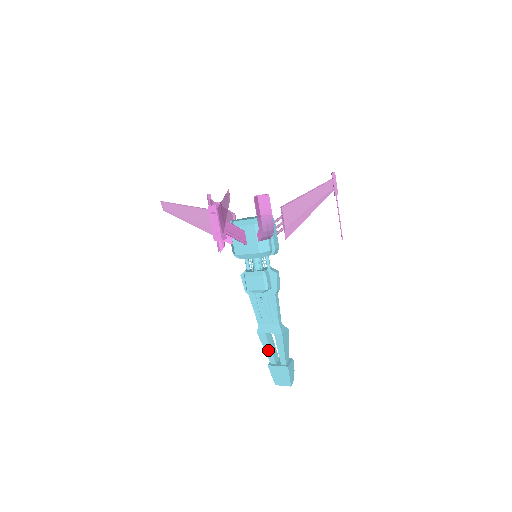
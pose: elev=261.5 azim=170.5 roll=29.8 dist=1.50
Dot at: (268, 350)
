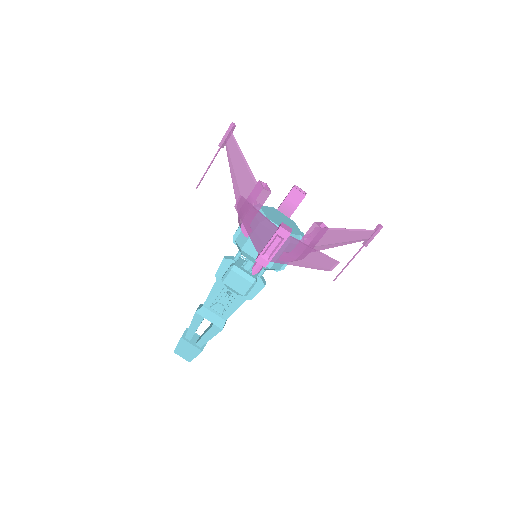
Dot at: (193, 328)
